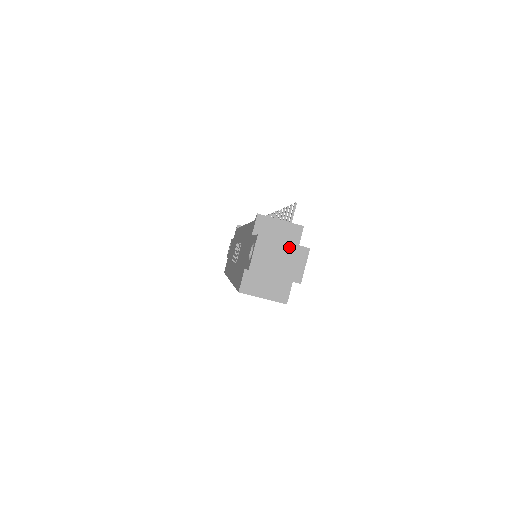
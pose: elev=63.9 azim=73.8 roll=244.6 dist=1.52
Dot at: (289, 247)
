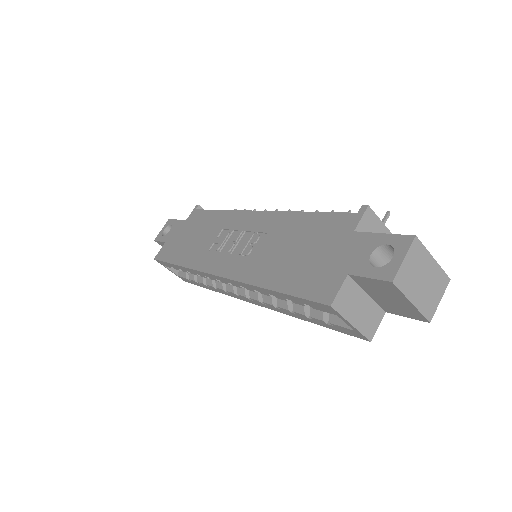
Dot at: (436, 268)
